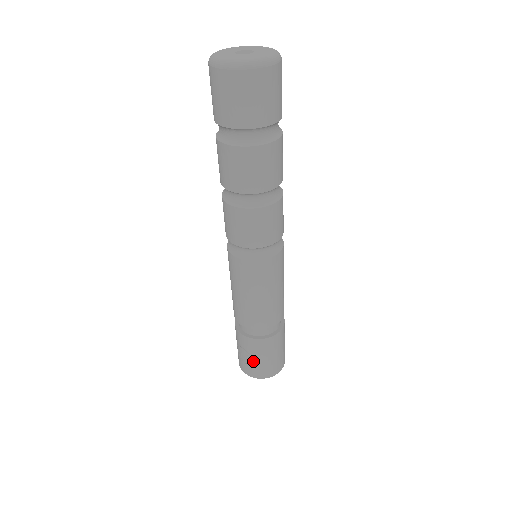
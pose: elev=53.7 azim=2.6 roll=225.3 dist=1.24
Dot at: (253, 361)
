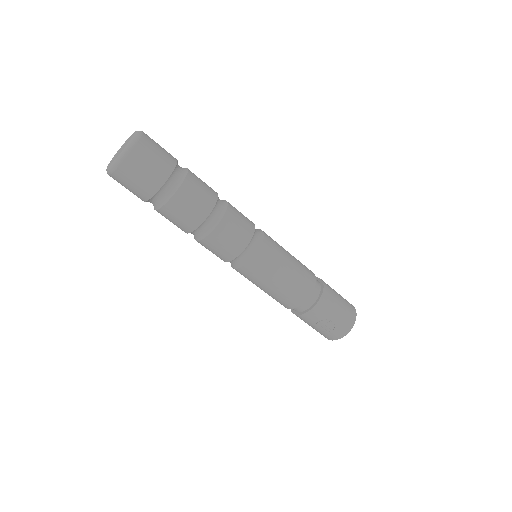
Dot at: (334, 321)
